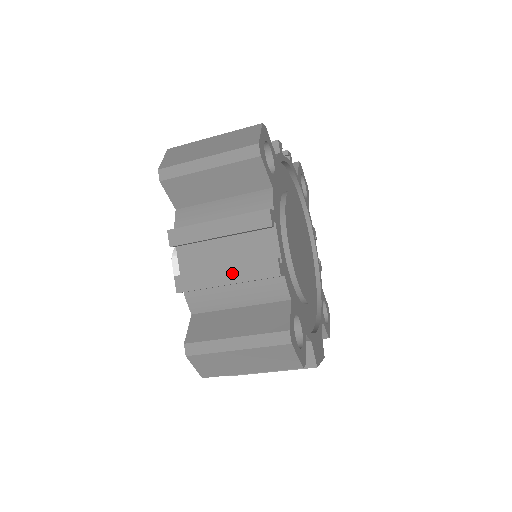
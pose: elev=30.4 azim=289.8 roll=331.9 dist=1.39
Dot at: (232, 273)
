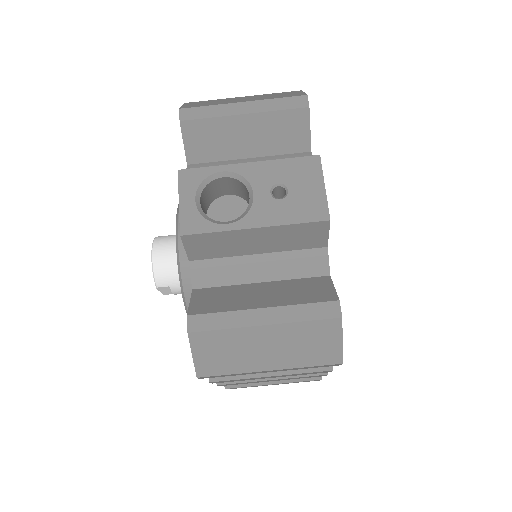
Dot at: occluded
